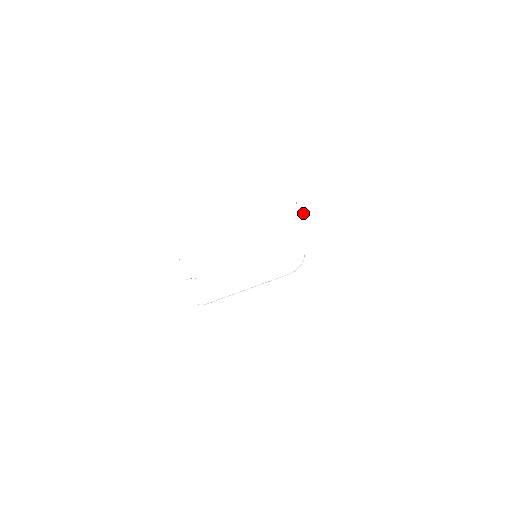
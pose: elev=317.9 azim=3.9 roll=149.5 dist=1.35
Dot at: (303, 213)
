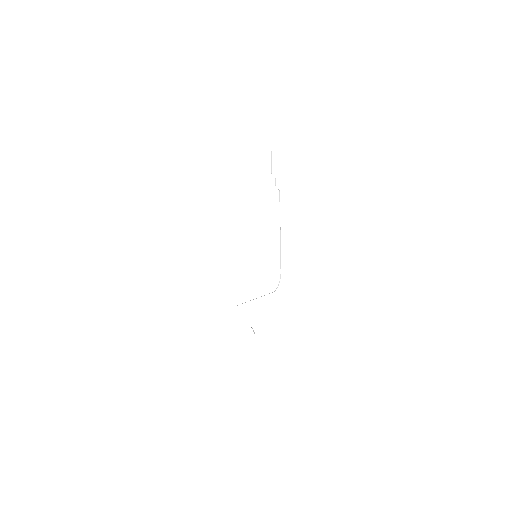
Dot at: occluded
